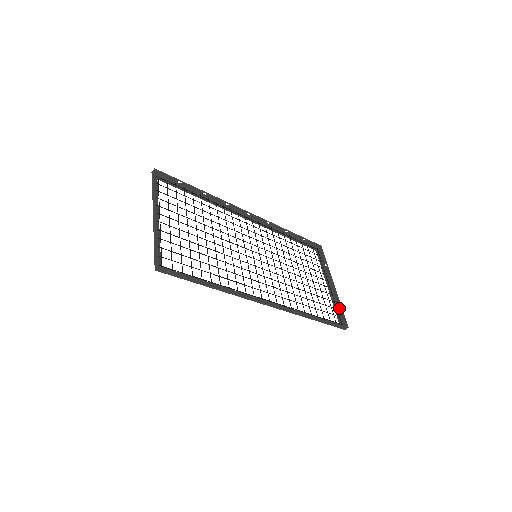
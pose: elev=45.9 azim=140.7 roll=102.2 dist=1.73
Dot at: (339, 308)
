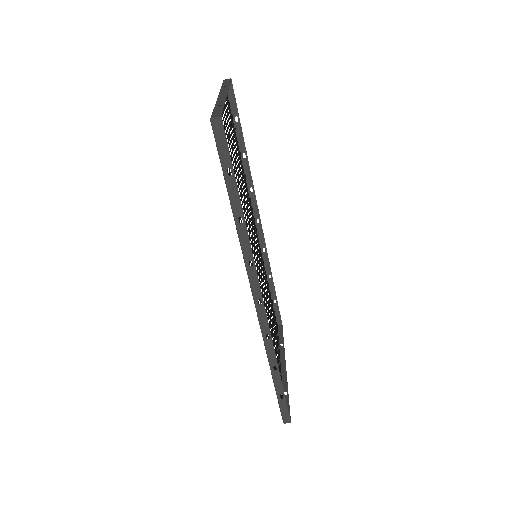
Dot at: (285, 395)
